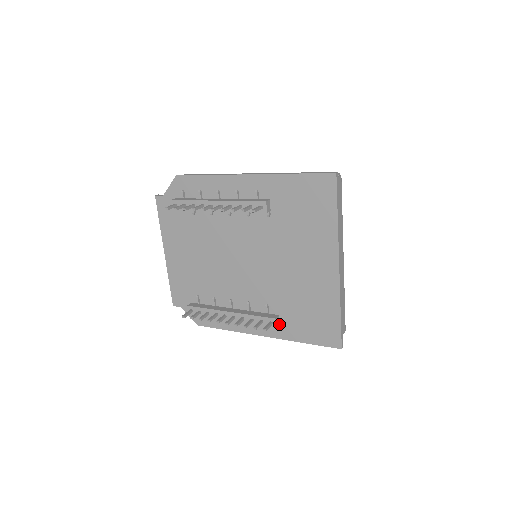
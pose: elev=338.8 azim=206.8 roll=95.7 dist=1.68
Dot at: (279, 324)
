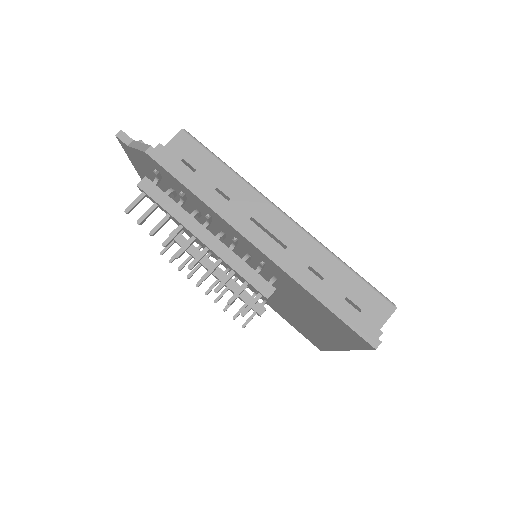
Dot at: occluded
